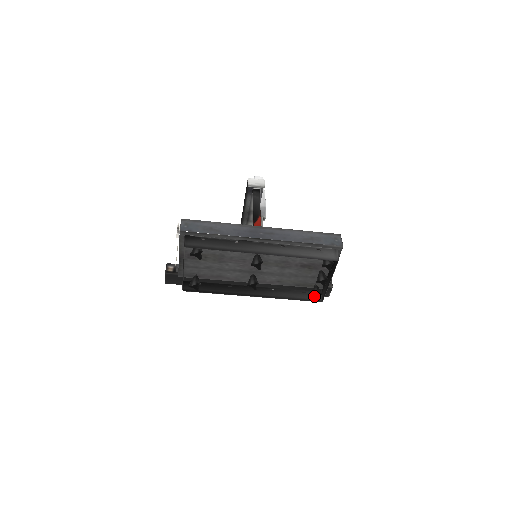
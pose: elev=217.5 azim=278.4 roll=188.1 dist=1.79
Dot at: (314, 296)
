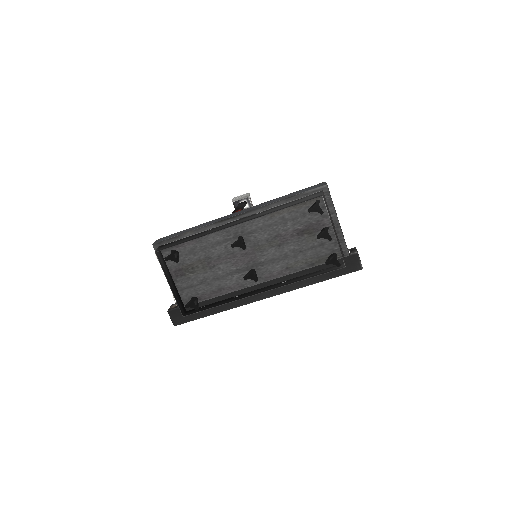
Dot at: (329, 262)
